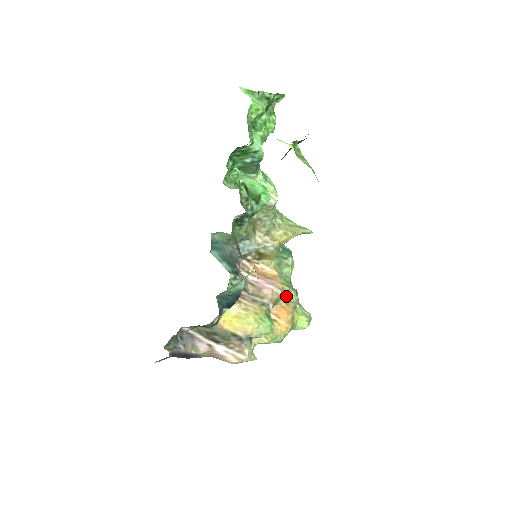
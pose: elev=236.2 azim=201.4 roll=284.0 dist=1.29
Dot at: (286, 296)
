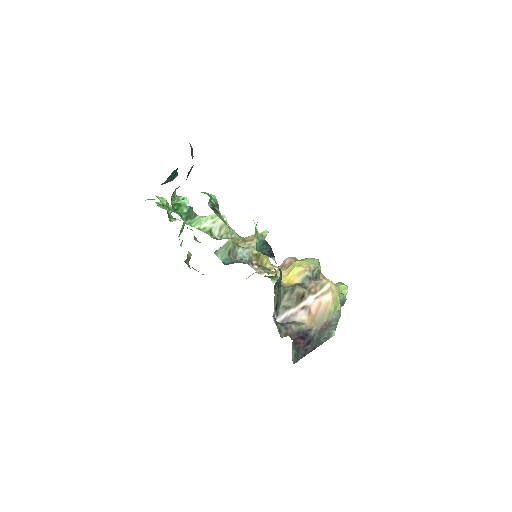
Dot at: occluded
